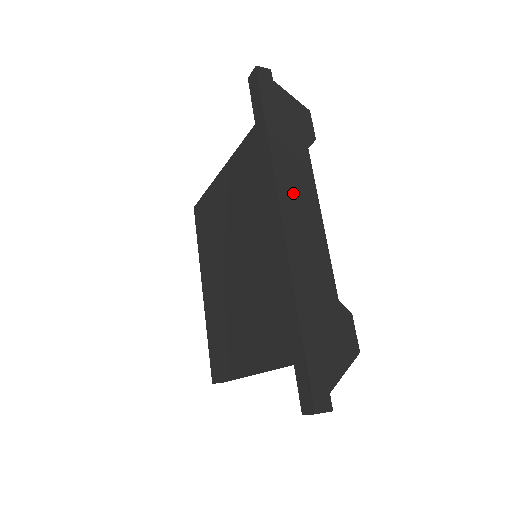
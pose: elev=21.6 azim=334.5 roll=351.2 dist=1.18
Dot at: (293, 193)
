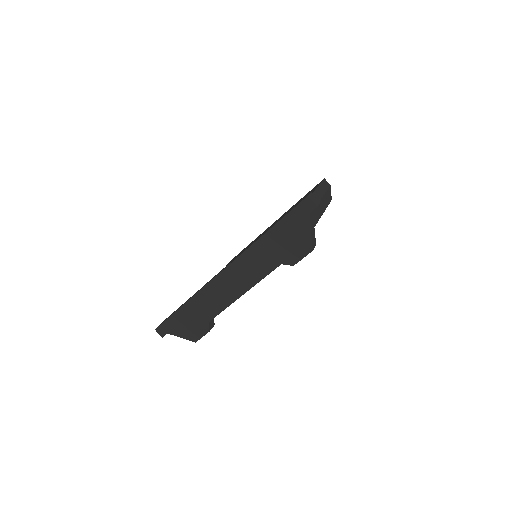
Dot at: (241, 270)
